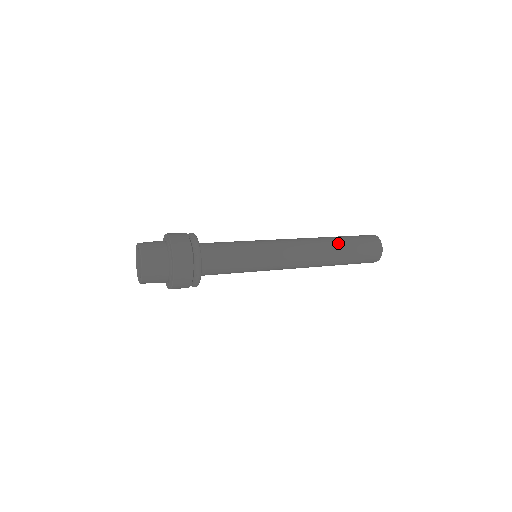
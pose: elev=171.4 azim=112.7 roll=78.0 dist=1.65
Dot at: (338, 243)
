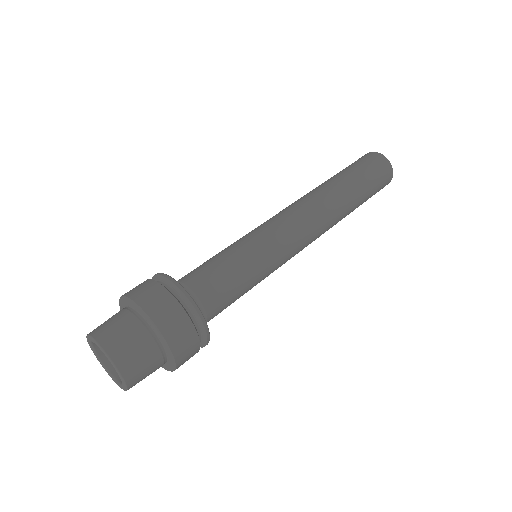
Dot at: (351, 195)
